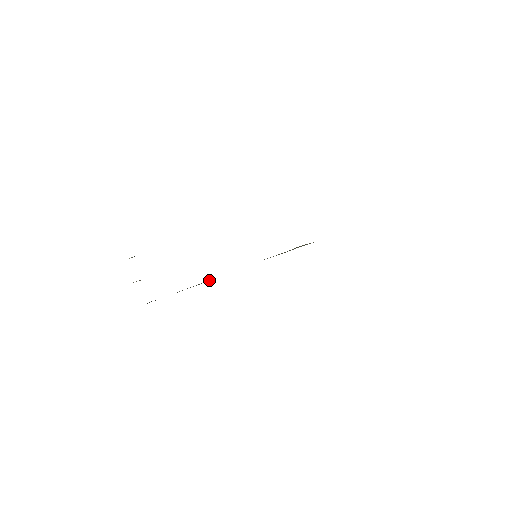
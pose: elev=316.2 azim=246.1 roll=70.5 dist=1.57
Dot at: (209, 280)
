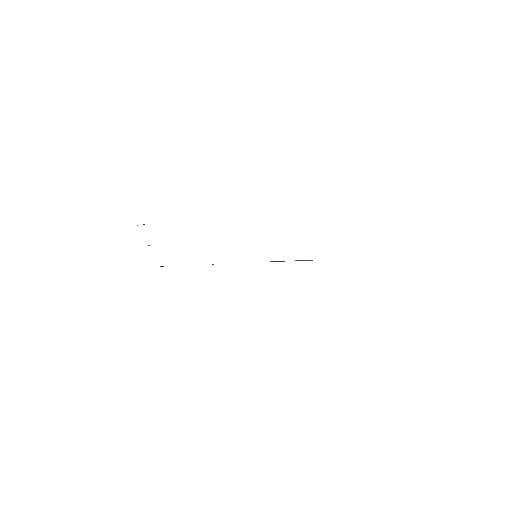
Dot at: (213, 264)
